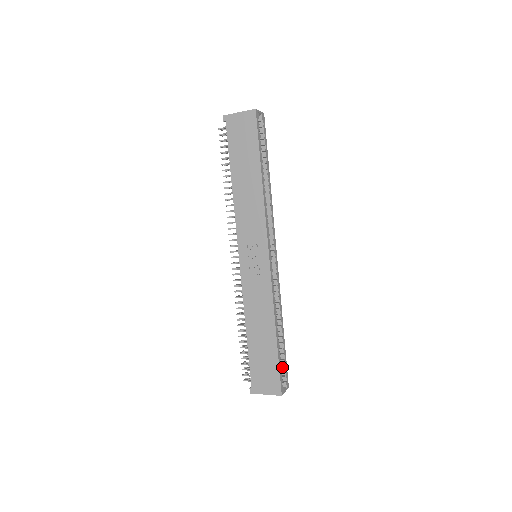
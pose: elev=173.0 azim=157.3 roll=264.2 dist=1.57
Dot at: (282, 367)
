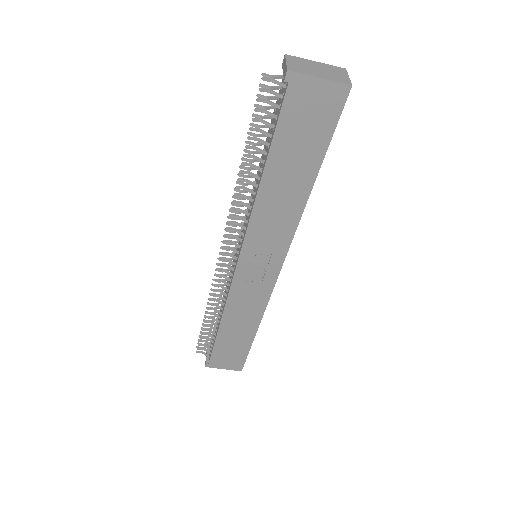
Dot at: occluded
